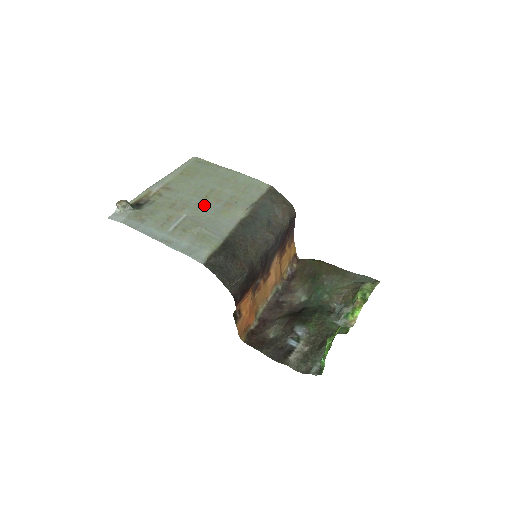
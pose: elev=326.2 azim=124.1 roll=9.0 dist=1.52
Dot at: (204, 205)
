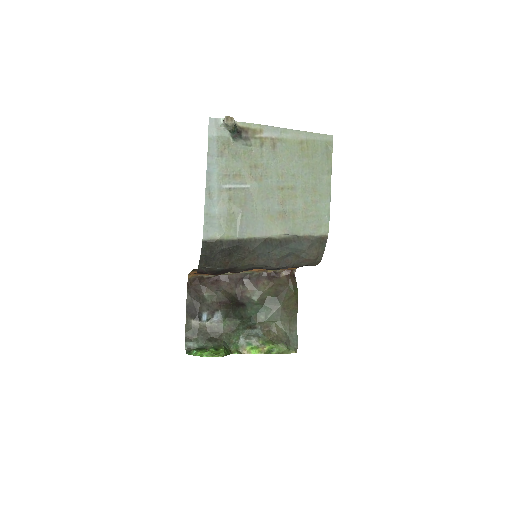
Dot at: (270, 194)
